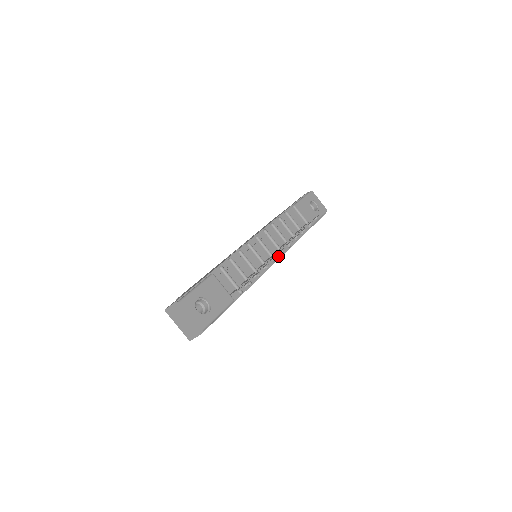
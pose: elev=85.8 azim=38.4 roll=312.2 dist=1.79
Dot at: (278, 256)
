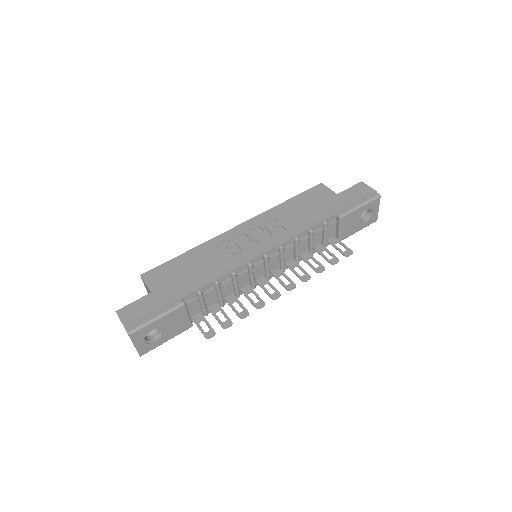
Dot at: occluded
